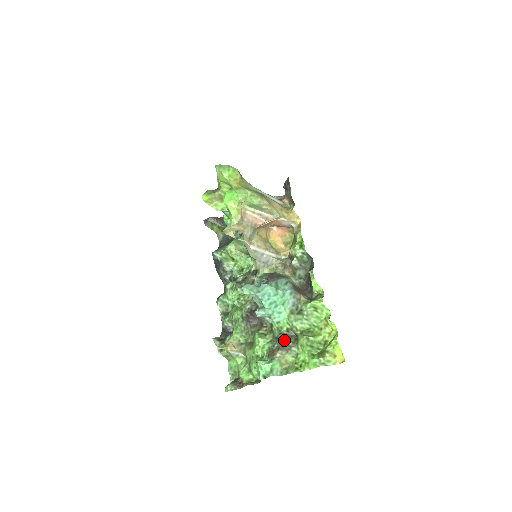
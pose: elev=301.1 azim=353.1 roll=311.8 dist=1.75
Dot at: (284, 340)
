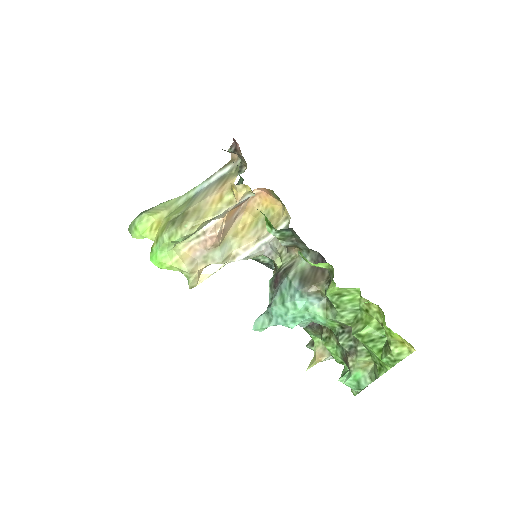
Dot at: (343, 344)
